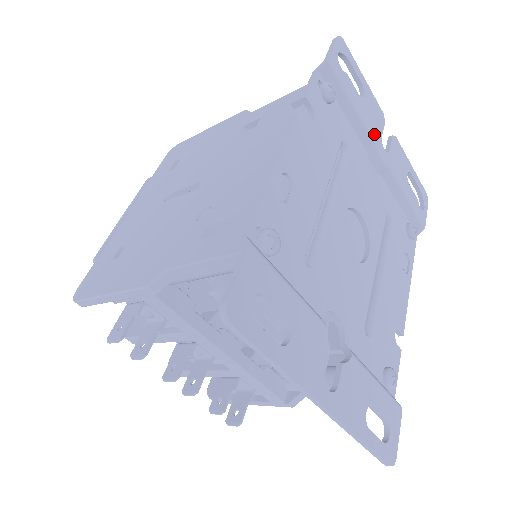
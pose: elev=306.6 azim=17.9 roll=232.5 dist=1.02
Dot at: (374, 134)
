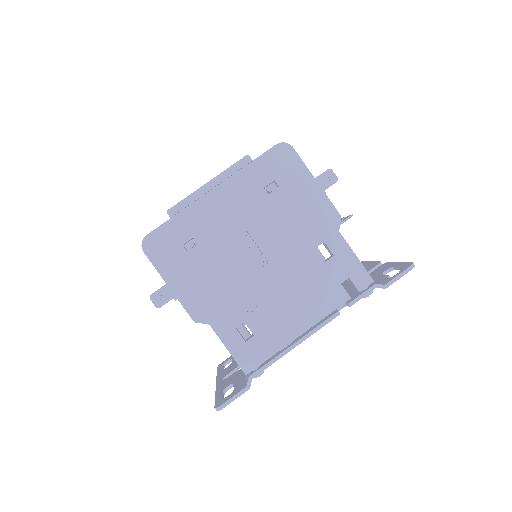
Dot at: occluded
